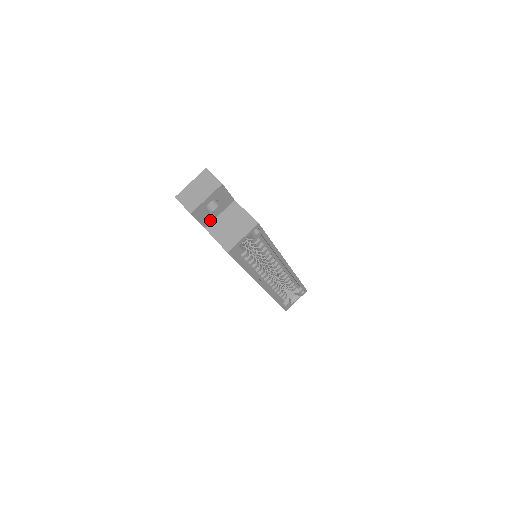
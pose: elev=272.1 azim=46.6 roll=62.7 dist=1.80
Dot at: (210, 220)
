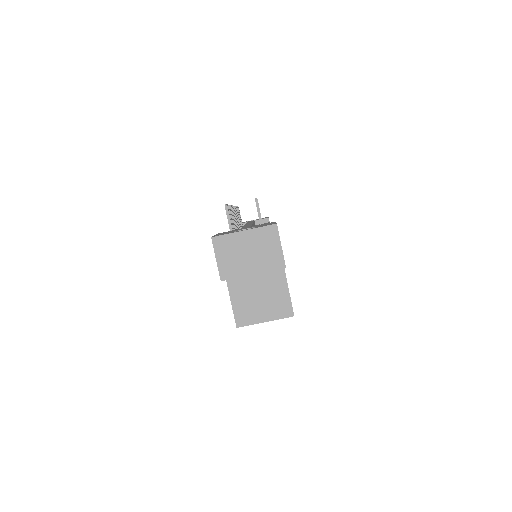
Dot at: occluded
